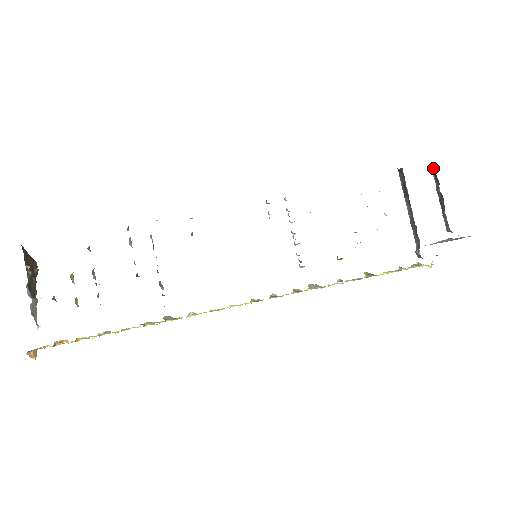
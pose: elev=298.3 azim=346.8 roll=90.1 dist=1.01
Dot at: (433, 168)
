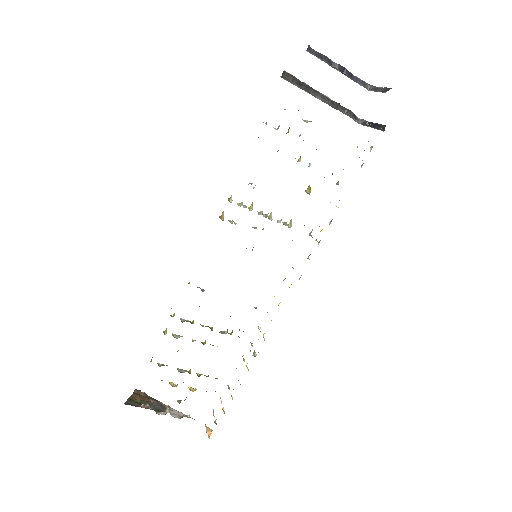
Dot at: (311, 51)
